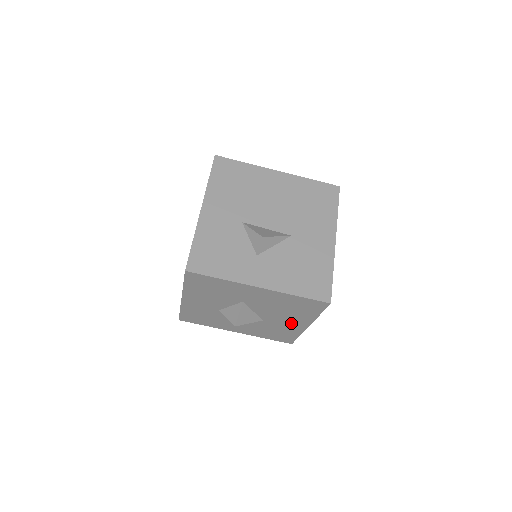
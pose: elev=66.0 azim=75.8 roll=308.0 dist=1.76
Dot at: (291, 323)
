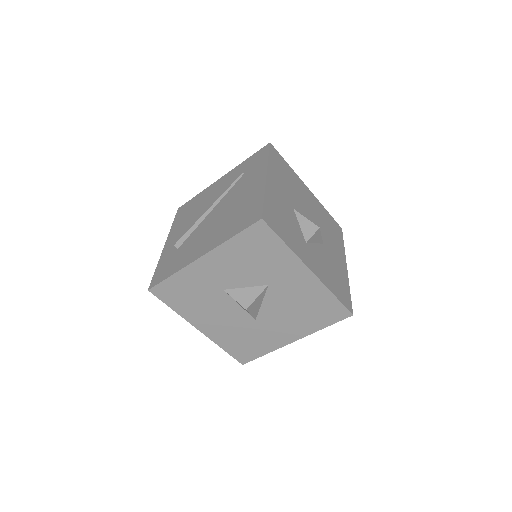
Dot at: (281, 332)
